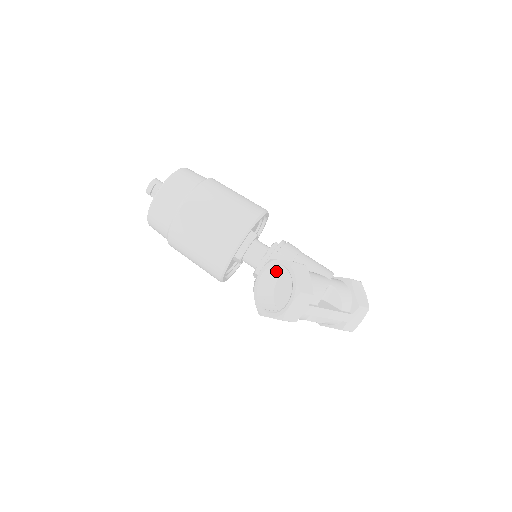
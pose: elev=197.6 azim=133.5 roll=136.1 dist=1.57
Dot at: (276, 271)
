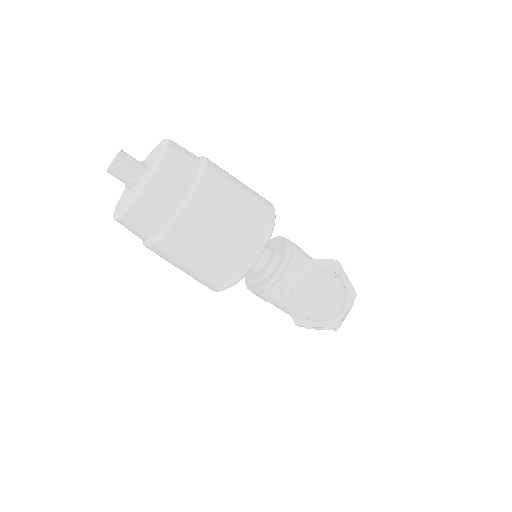
Dot at: (301, 272)
